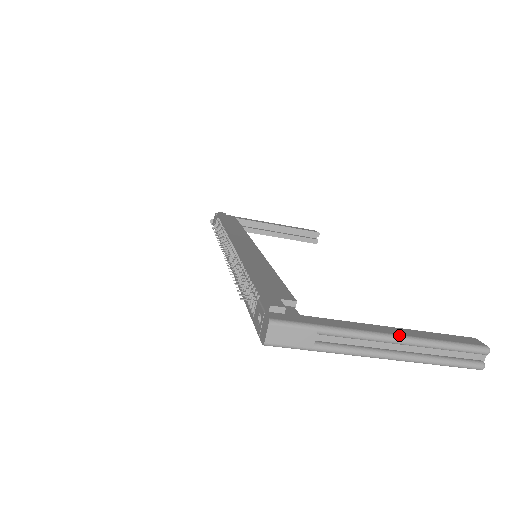
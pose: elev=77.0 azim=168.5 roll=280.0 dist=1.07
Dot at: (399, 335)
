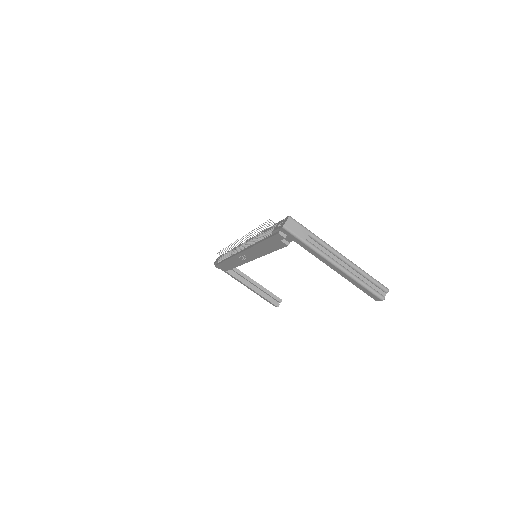
Dot at: (346, 258)
